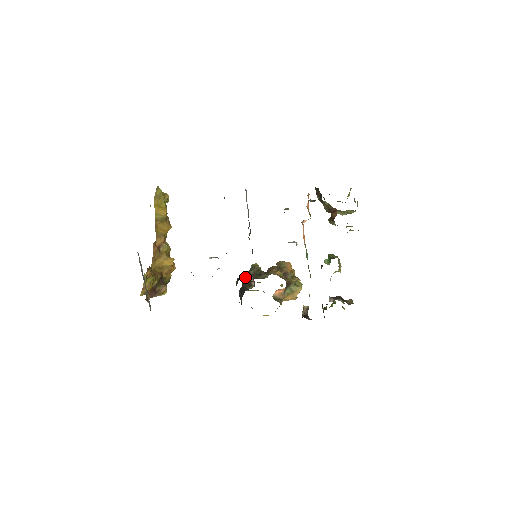
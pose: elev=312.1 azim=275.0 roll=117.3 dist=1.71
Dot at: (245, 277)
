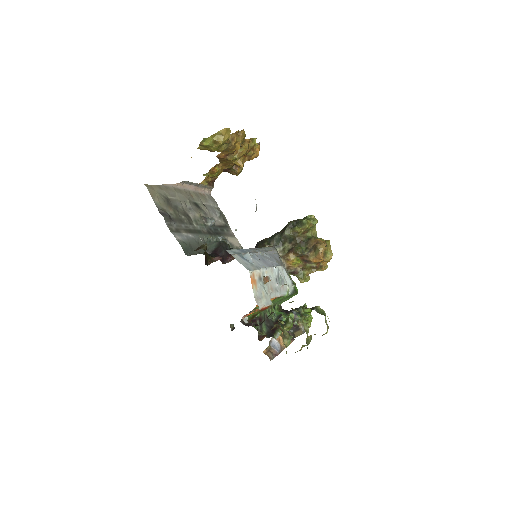
Dot at: (284, 228)
